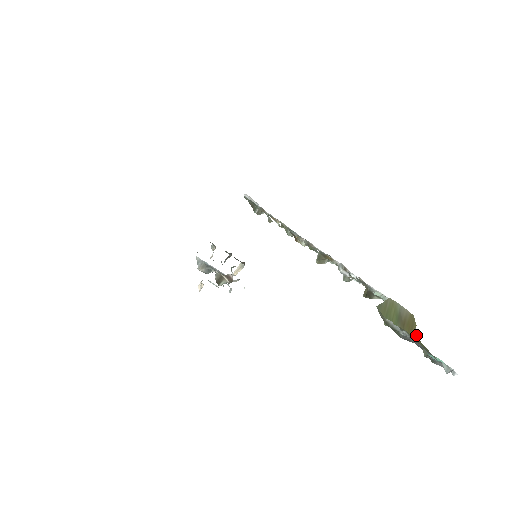
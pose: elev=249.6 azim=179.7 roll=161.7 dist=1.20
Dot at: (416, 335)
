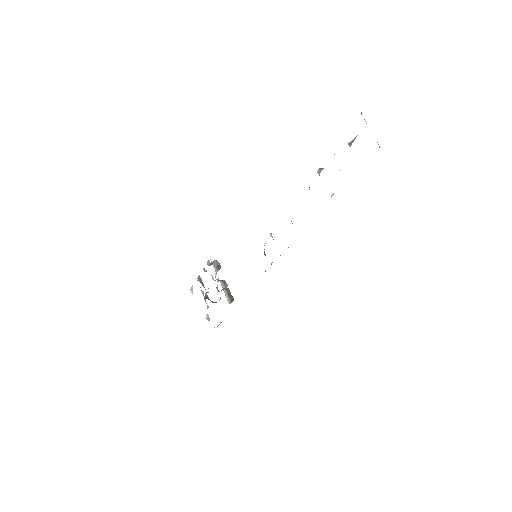
Dot at: (379, 146)
